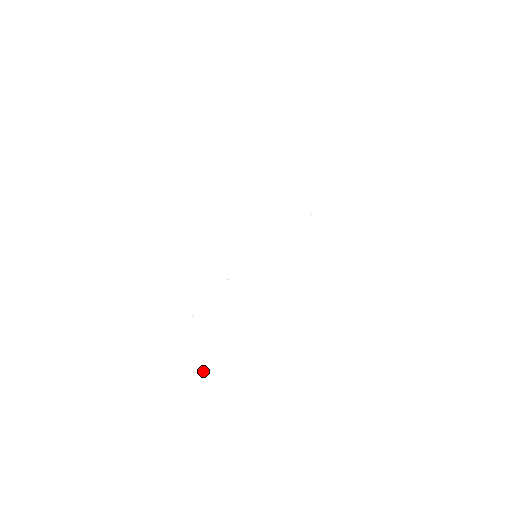
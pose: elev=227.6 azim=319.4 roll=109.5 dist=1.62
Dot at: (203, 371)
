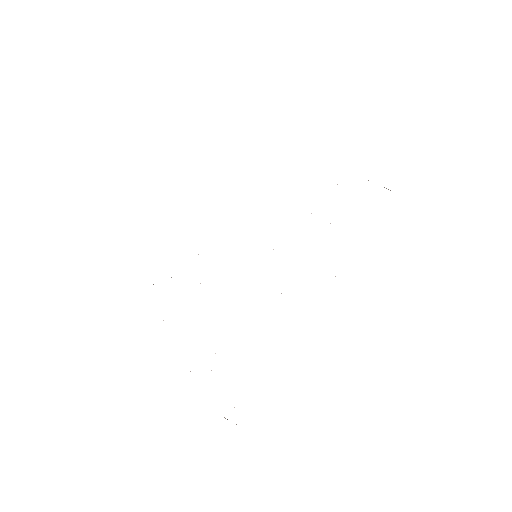
Dot at: occluded
